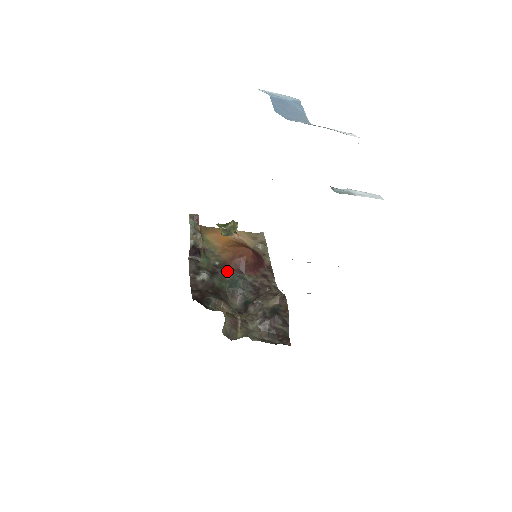
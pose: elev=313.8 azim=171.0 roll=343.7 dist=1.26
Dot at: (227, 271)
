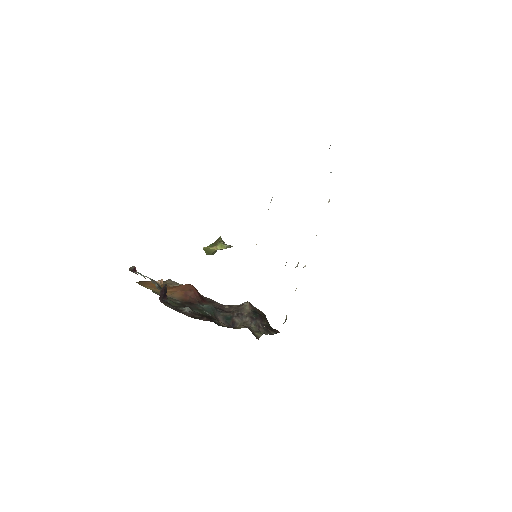
Dot at: (192, 304)
